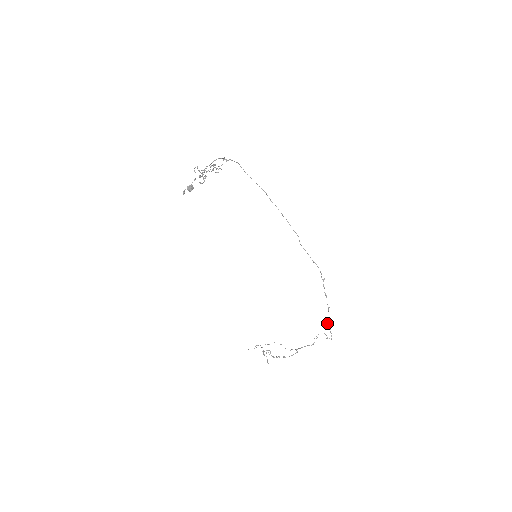
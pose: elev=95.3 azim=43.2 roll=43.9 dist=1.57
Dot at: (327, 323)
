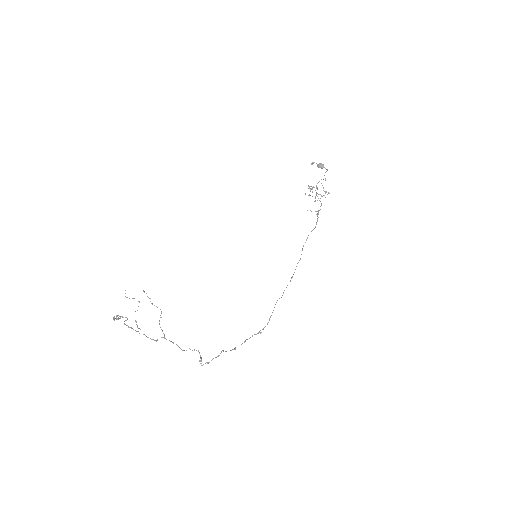
Dot at: (222, 350)
